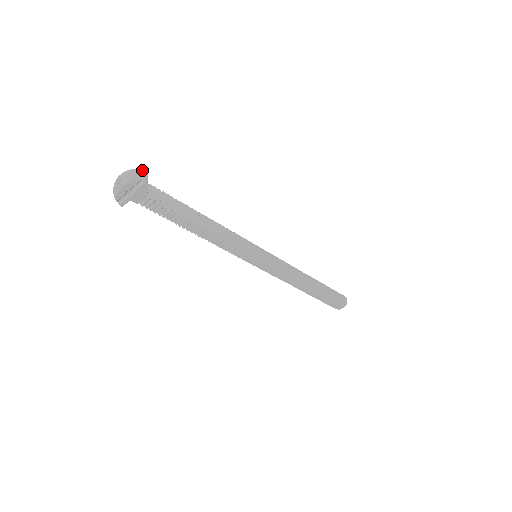
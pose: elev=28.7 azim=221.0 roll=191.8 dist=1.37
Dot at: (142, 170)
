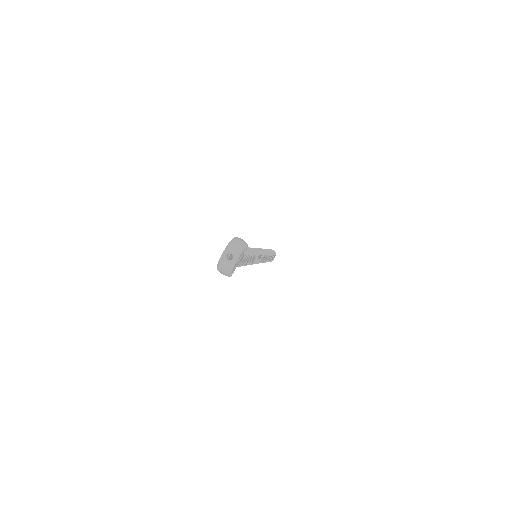
Dot at: (236, 238)
